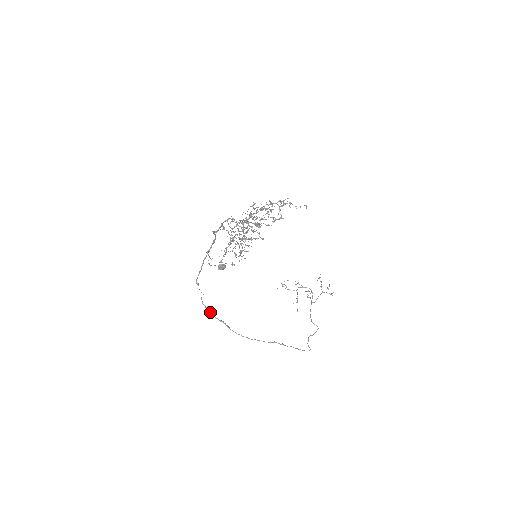
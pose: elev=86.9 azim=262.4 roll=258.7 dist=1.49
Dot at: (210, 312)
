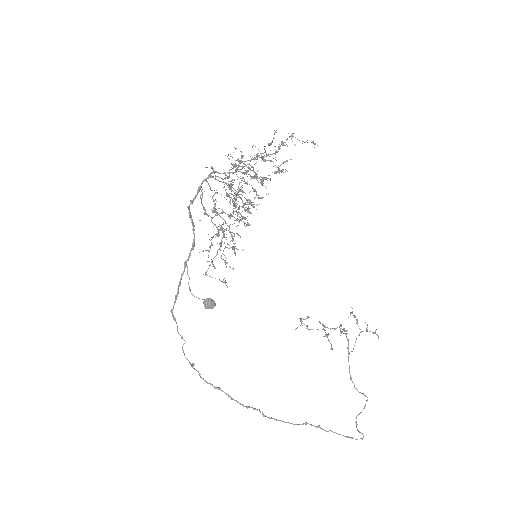
Dot at: (198, 372)
